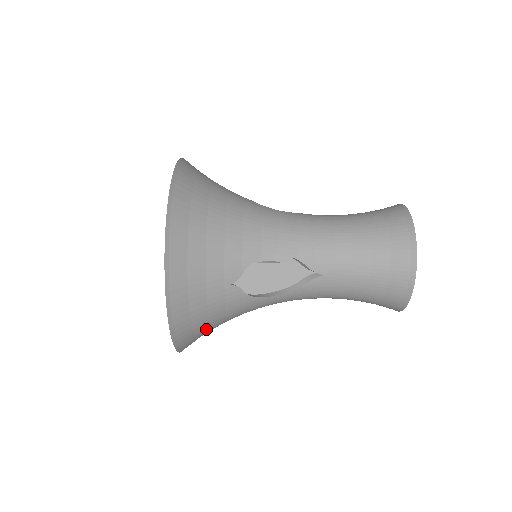
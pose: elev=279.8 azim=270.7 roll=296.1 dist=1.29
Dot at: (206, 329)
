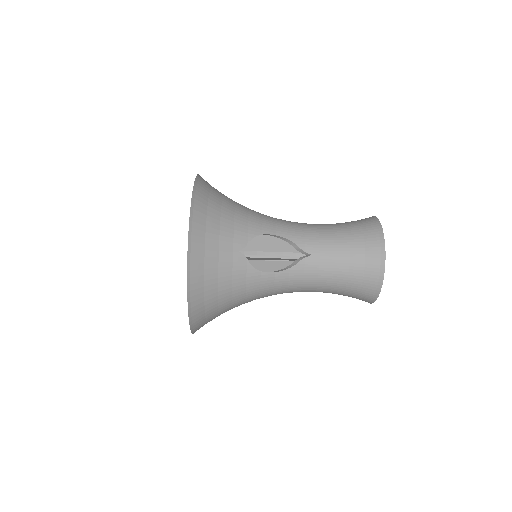
Dot at: occluded
